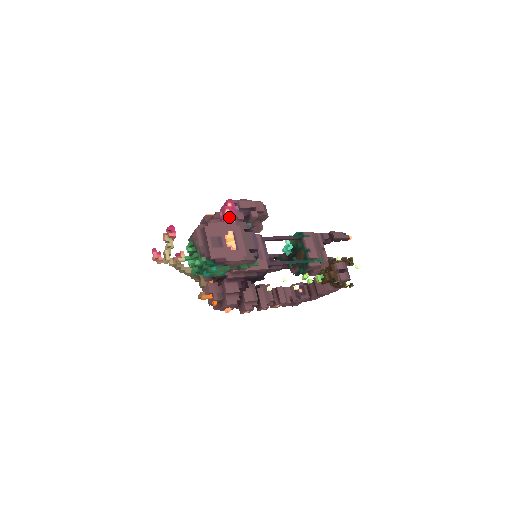
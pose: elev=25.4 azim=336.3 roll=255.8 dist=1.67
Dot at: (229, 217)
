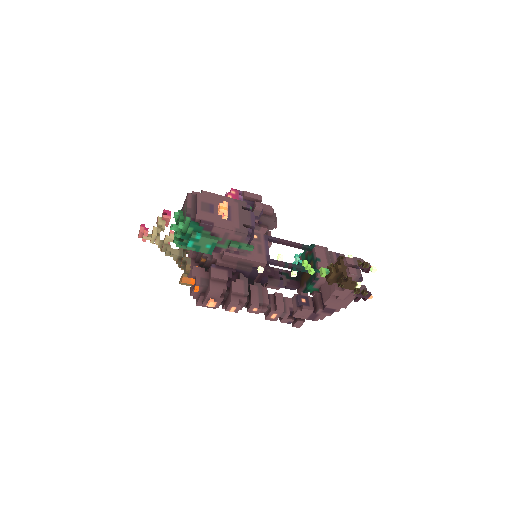
Dot at: occluded
